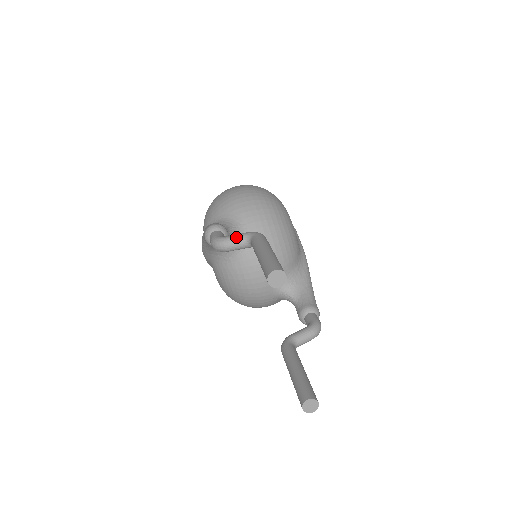
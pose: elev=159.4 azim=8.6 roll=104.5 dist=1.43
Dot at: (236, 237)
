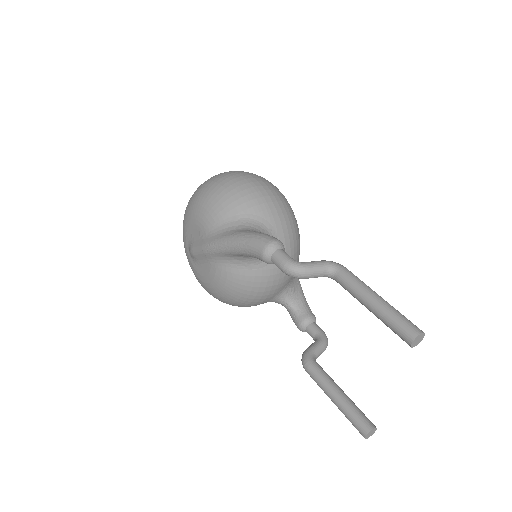
Dot at: (318, 266)
